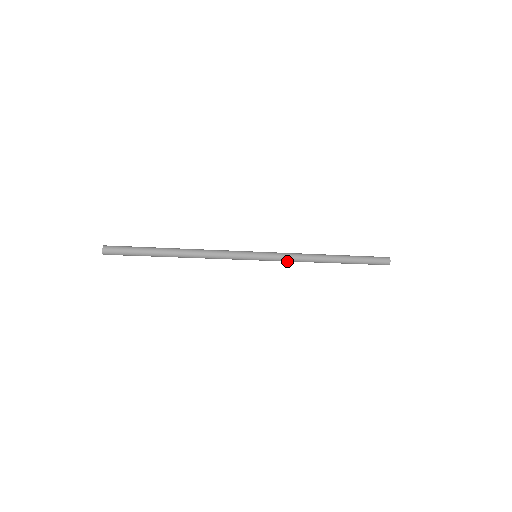
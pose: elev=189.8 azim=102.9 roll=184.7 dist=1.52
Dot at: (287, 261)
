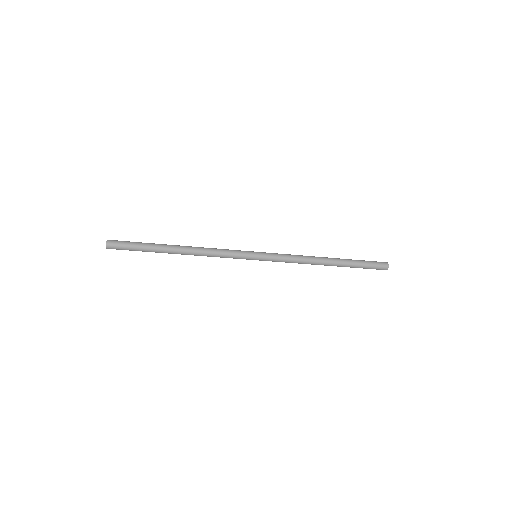
Dot at: (287, 262)
